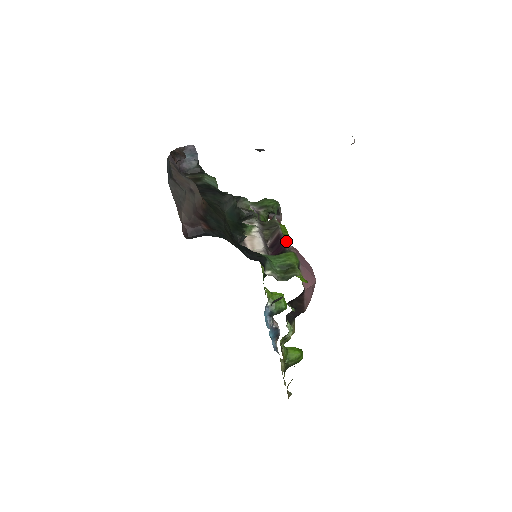
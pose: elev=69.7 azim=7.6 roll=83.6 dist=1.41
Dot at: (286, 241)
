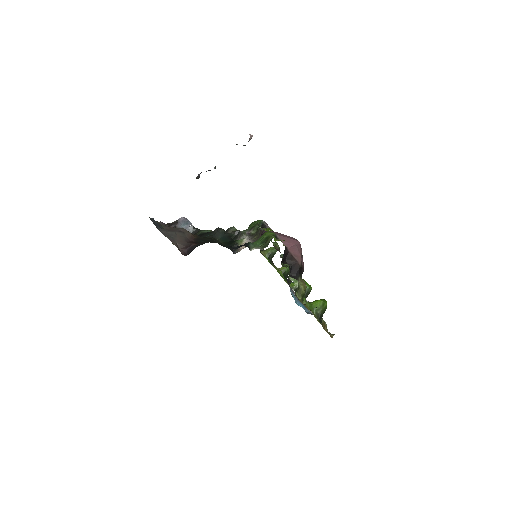
Dot at: (265, 231)
